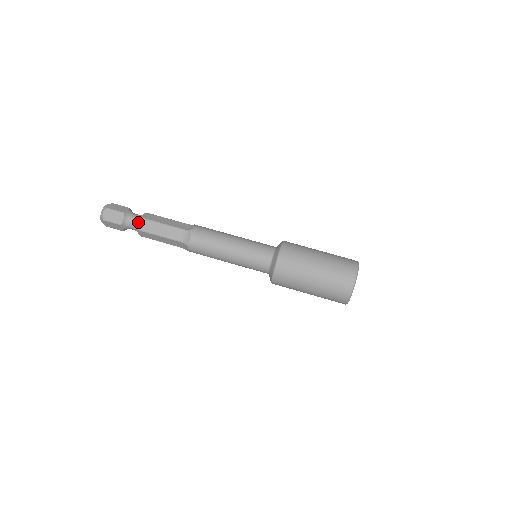
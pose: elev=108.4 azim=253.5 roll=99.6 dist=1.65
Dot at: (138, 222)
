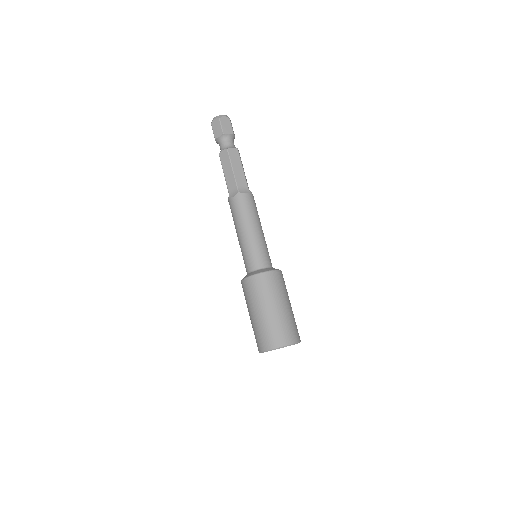
Dot at: (223, 149)
